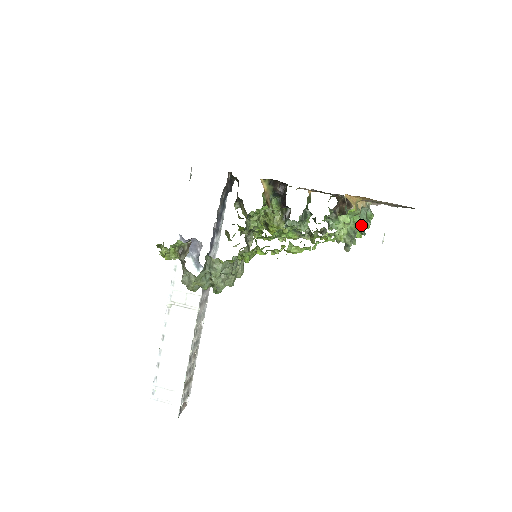
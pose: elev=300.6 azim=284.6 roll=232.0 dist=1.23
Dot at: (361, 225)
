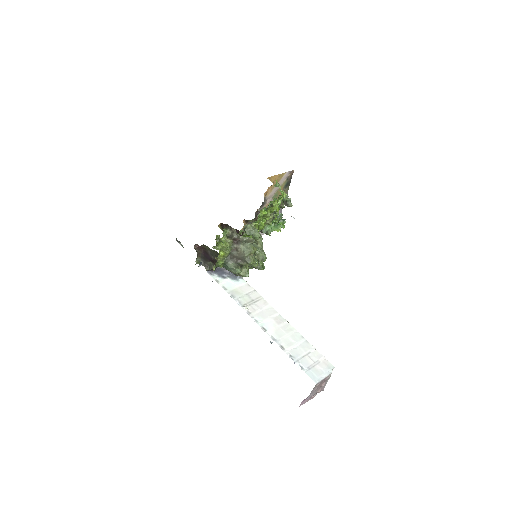
Dot at: occluded
